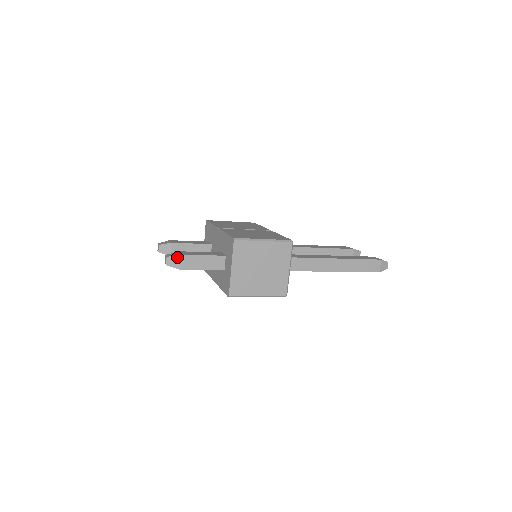
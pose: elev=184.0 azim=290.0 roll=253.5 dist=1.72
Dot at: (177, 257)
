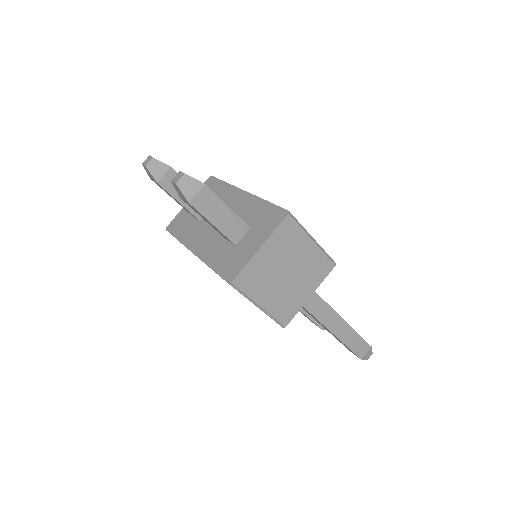
Dot at: (198, 184)
